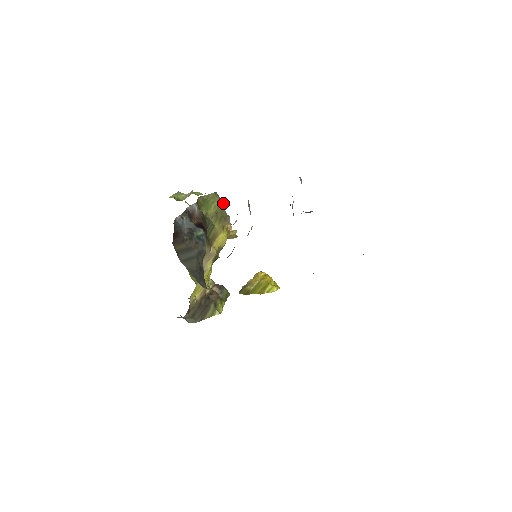
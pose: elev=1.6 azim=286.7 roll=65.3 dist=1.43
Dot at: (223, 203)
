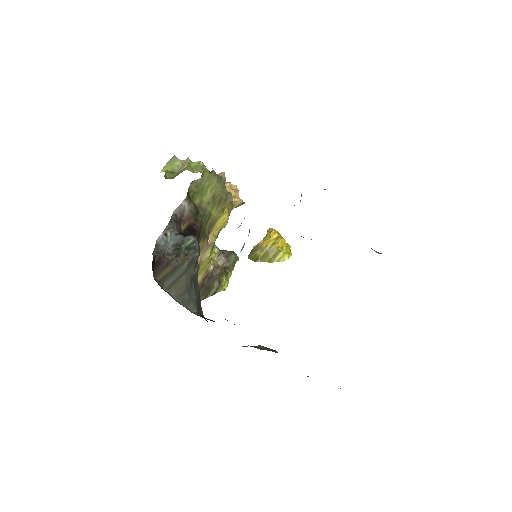
Dot at: (223, 179)
